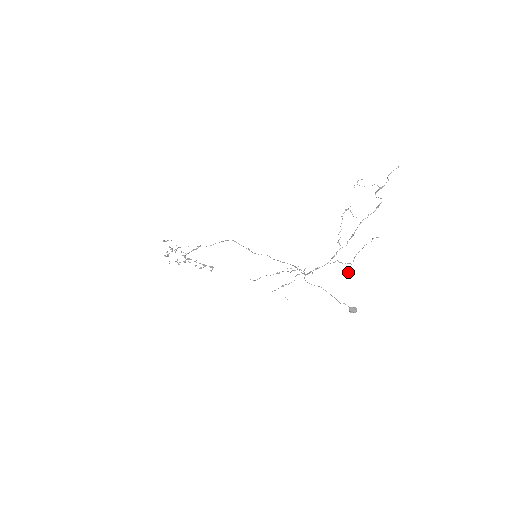
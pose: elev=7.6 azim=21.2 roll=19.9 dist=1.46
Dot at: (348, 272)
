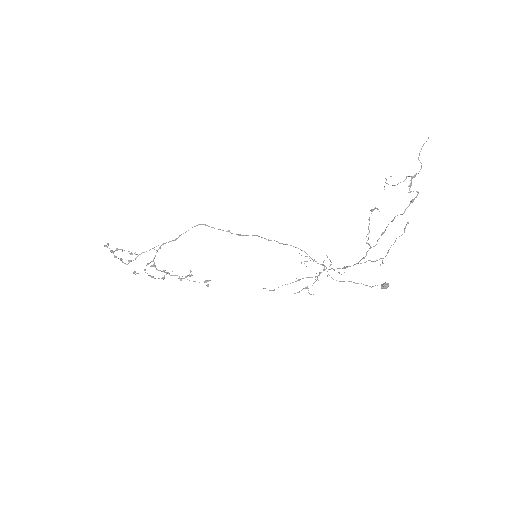
Dot at: (380, 264)
